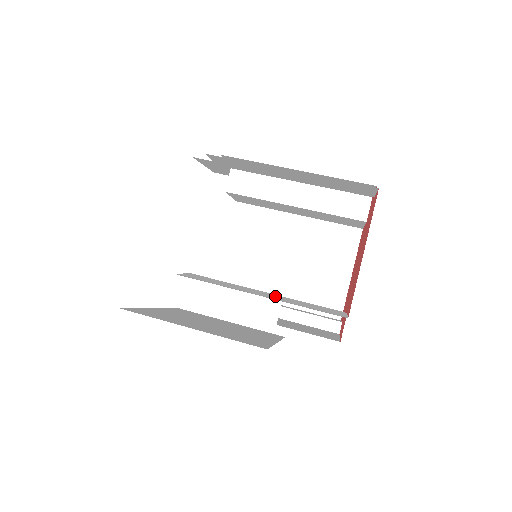
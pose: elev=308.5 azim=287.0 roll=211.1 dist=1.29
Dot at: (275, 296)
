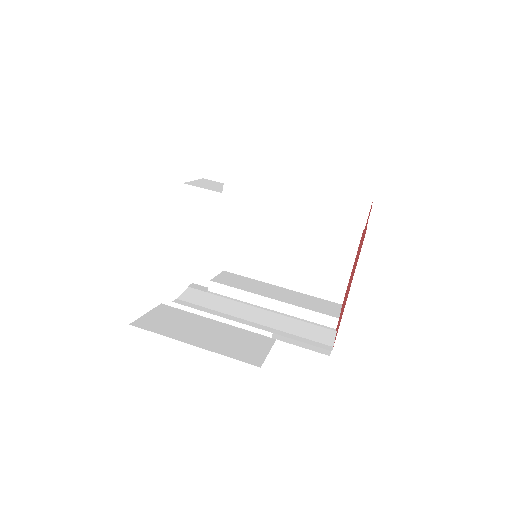
Dot at: (268, 317)
